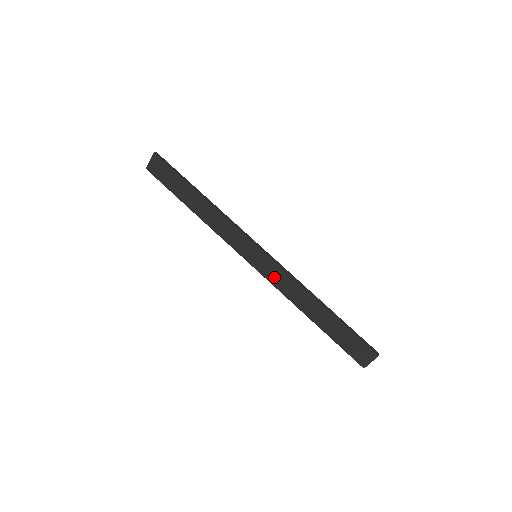
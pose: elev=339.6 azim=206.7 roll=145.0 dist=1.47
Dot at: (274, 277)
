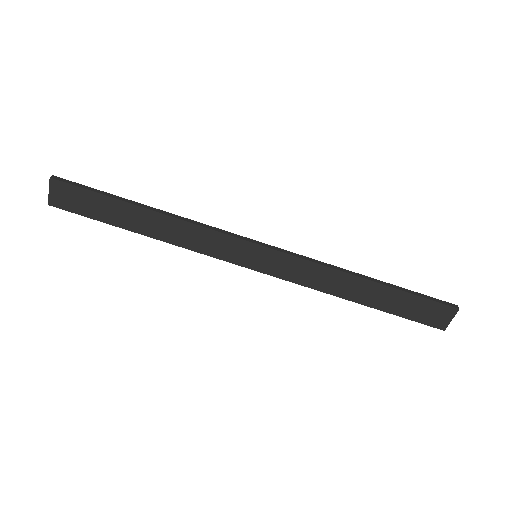
Dot at: (291, 272)
